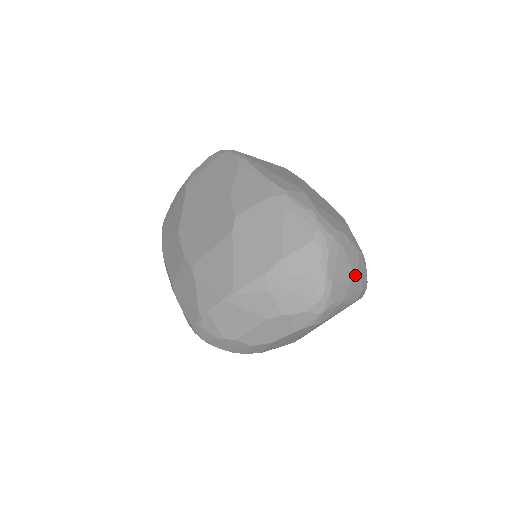
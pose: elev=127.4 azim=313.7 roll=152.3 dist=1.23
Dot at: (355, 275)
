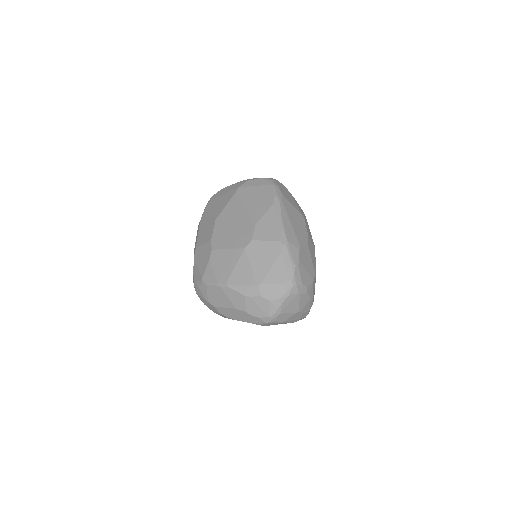
Dot at: (299, 311)
